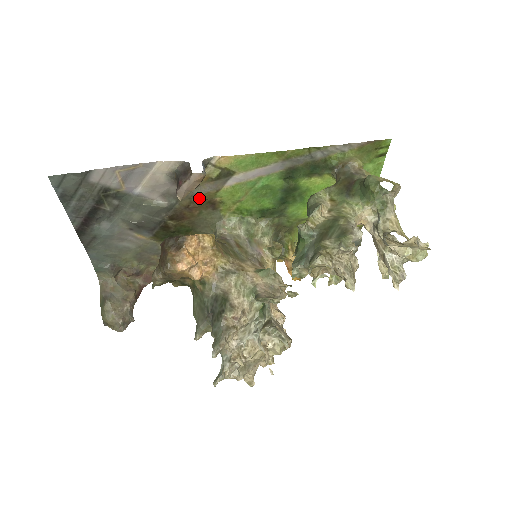
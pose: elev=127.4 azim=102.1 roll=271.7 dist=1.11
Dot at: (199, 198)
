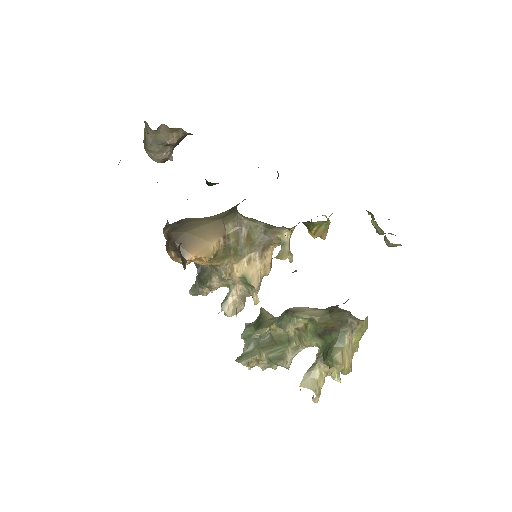
Dot at: occluded
